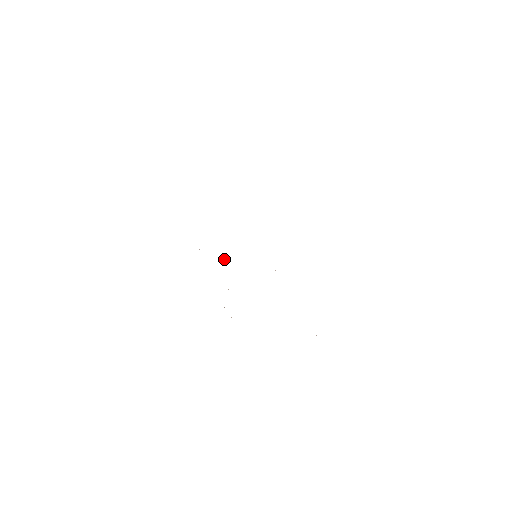
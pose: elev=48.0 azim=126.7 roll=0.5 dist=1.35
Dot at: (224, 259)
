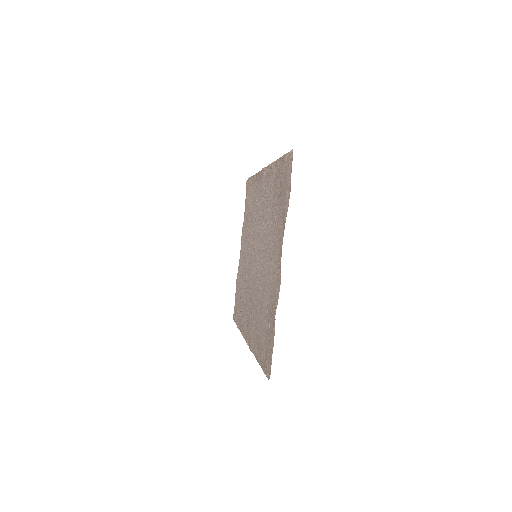
Dot at: (259, 303)
